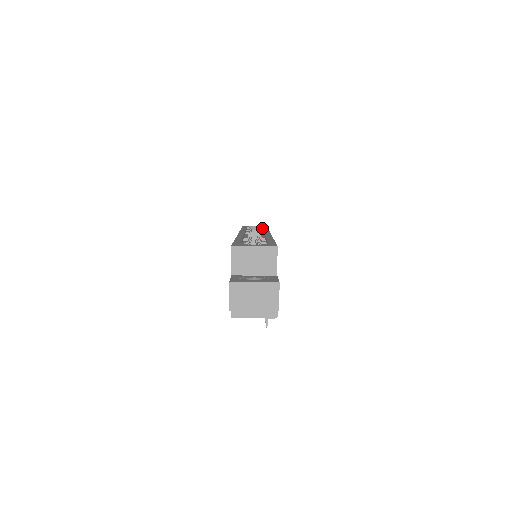
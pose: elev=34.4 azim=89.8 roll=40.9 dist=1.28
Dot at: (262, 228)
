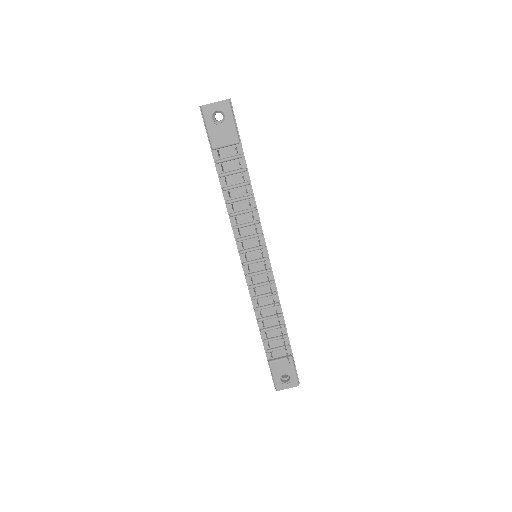
Dot at: occluded
